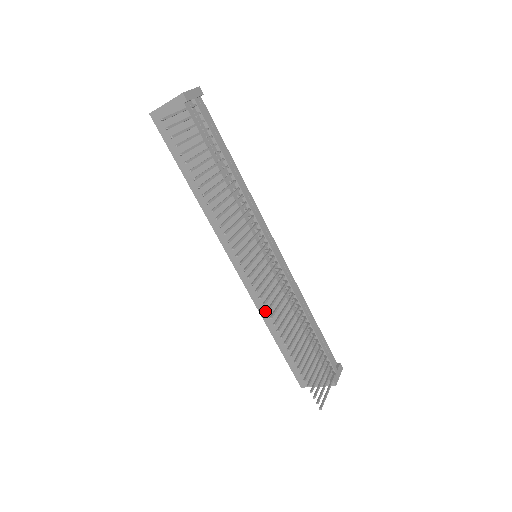
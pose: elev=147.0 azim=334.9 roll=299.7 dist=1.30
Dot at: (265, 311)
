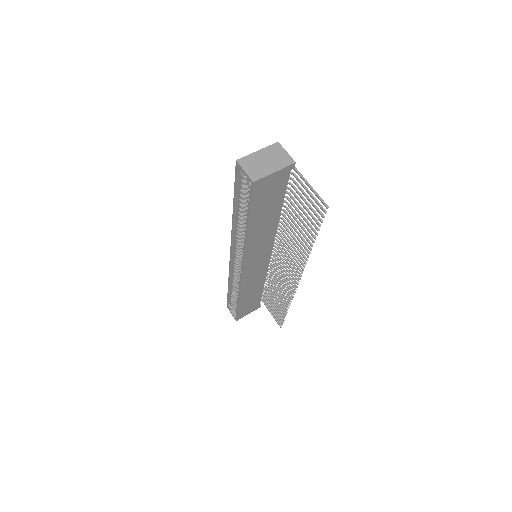
Dot at: (245, 289)
